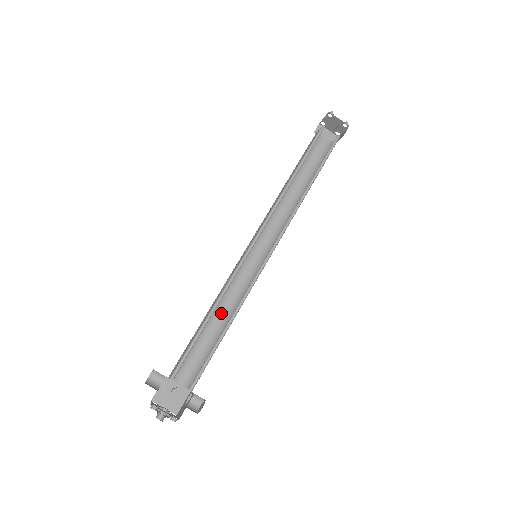
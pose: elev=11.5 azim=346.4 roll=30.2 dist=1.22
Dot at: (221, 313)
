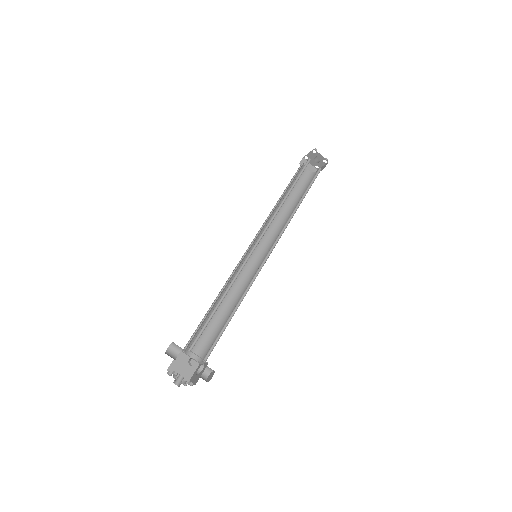
Dot at: (226, 301)
